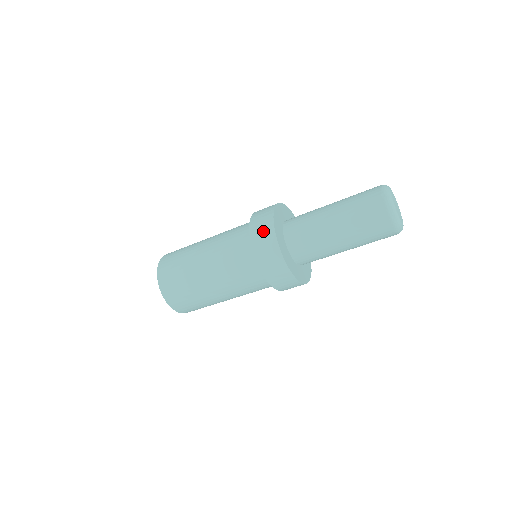
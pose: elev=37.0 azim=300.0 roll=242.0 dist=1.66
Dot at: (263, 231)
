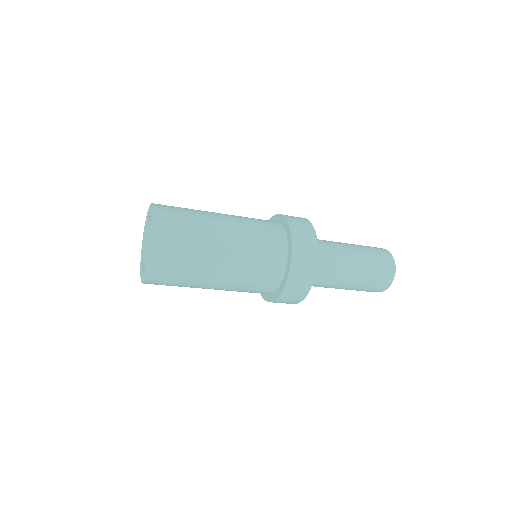
Dot at: (306, 240)
